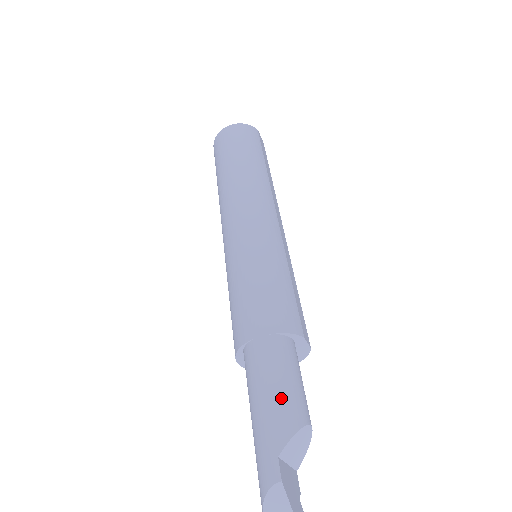
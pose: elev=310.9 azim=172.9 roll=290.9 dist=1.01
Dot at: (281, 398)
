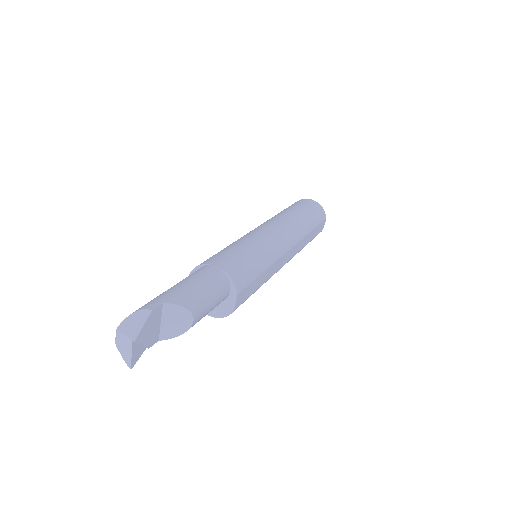
Dot at: (195, 290)
